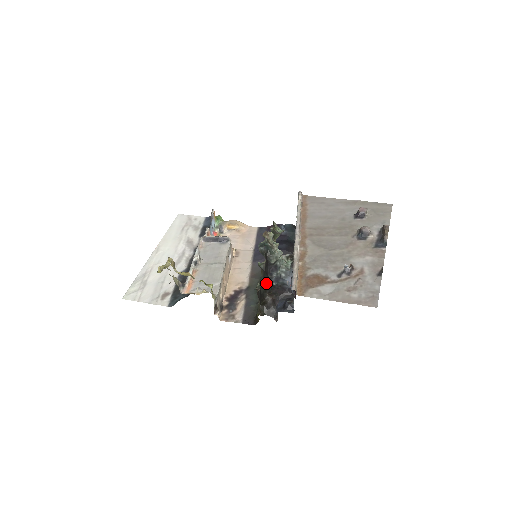
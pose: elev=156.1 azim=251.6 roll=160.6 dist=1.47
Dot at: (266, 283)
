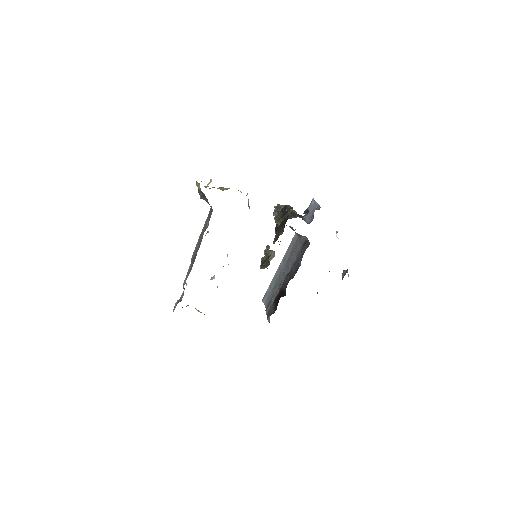
Dot at: (286, 218)
